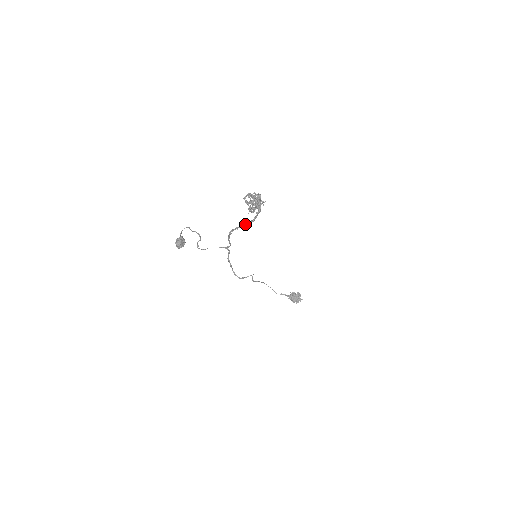
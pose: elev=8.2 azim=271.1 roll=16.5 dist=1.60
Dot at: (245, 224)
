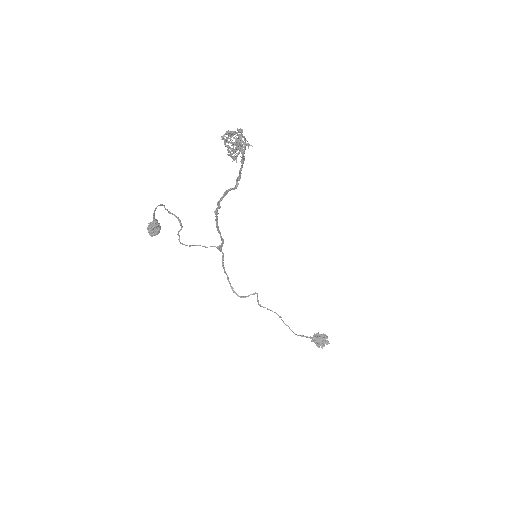
Dot at: (230, 188)
